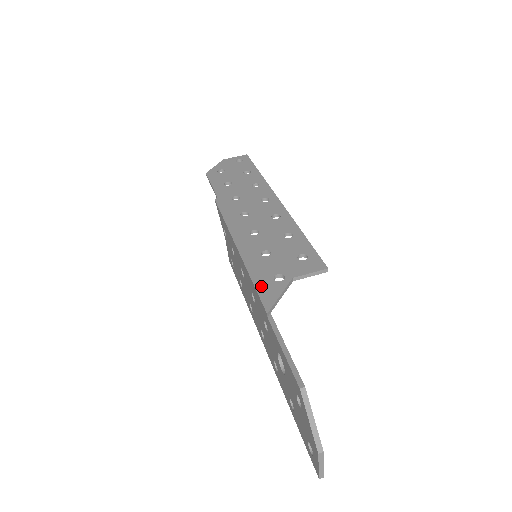
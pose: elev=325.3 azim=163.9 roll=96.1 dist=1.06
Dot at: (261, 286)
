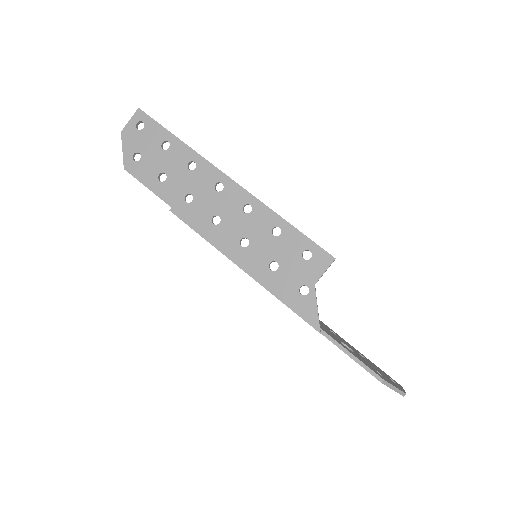
Dot at: (297, 308)
